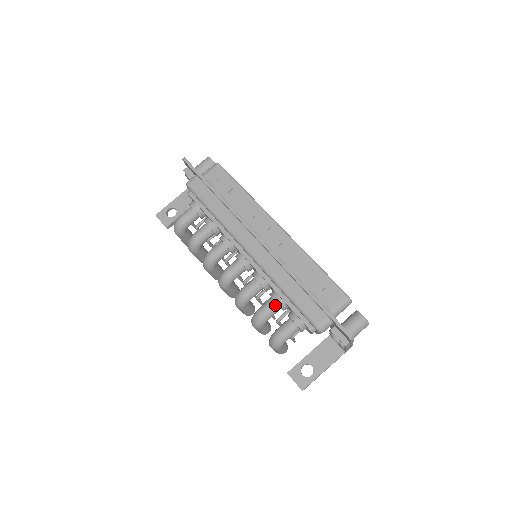
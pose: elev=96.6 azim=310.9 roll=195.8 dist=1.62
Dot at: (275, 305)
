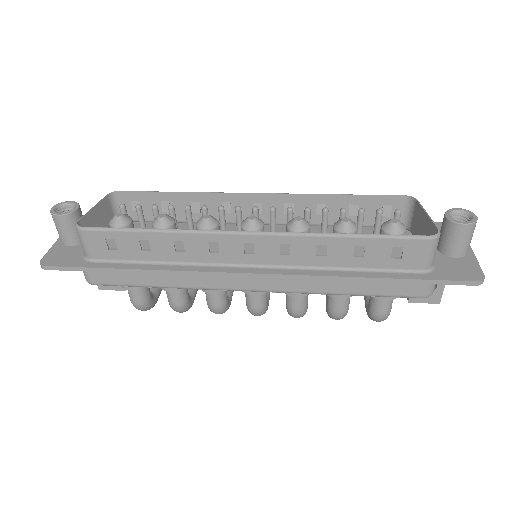
Dot at: (344, 298)
